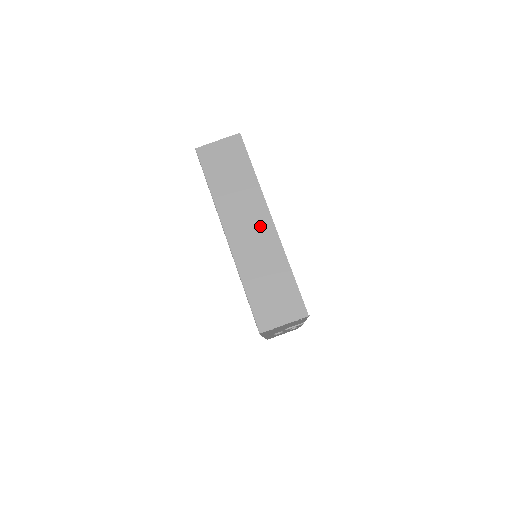
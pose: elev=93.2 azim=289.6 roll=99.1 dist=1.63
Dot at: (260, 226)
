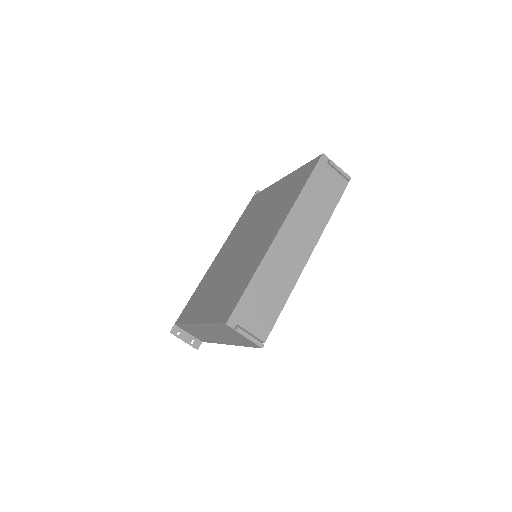
Dot at: (218, 339)
